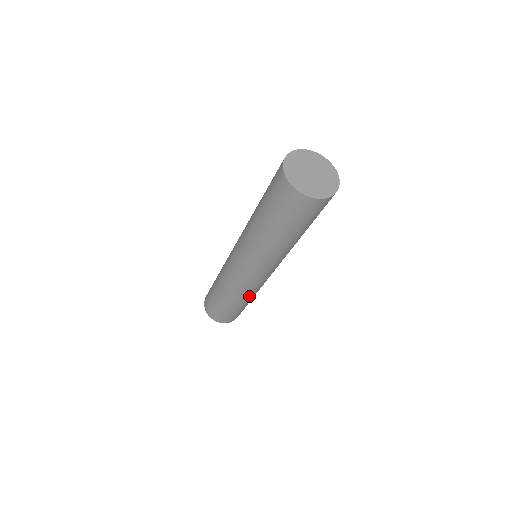
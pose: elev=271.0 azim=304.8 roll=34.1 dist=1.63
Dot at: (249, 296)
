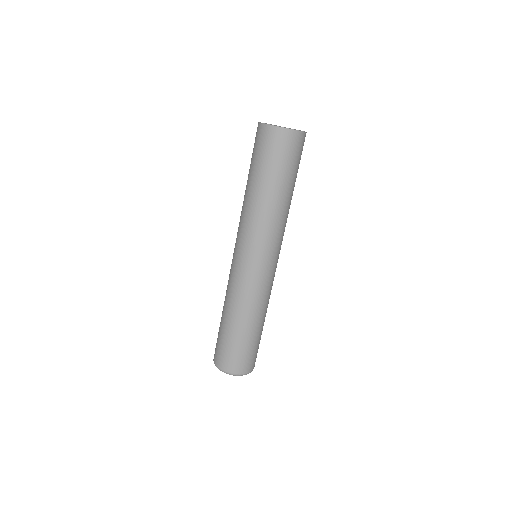
Dot at: (257, 308)
